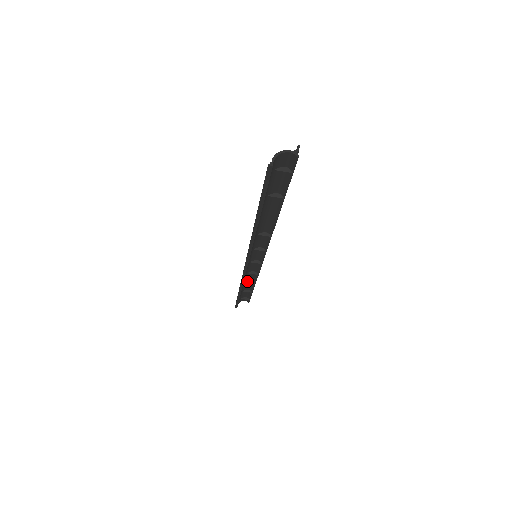
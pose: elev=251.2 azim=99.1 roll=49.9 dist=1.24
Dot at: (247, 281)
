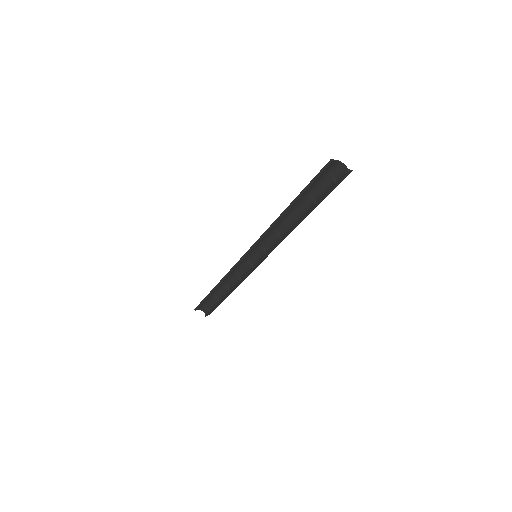
Dot at: (227, 285)
